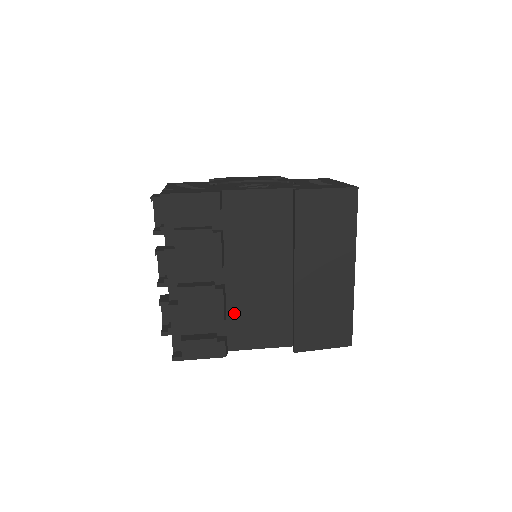
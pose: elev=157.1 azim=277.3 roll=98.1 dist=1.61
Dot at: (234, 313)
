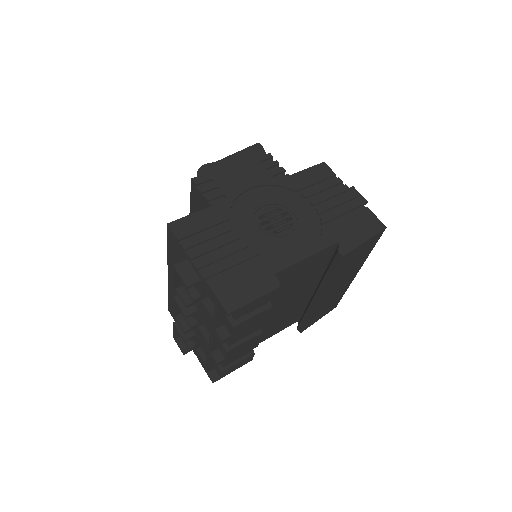
Dot at: occluded
